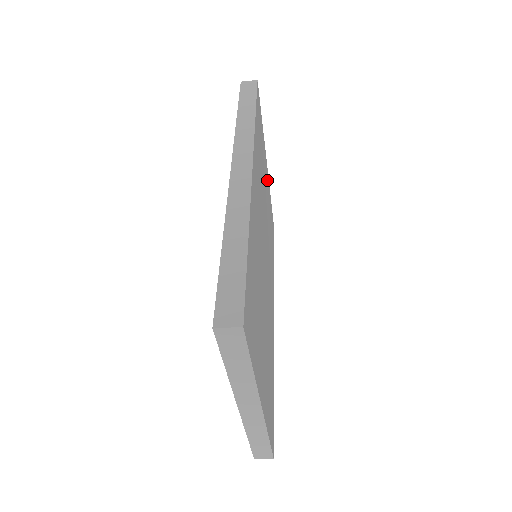
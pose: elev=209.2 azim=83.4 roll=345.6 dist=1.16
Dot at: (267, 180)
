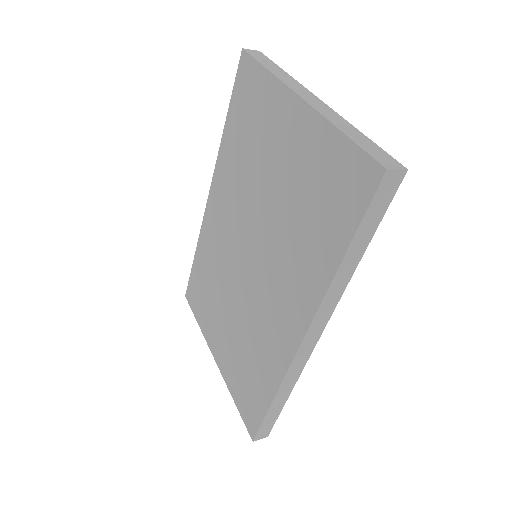
Dot at: occluded
